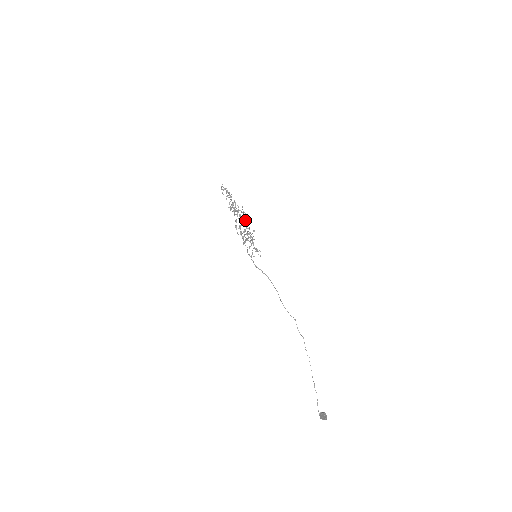
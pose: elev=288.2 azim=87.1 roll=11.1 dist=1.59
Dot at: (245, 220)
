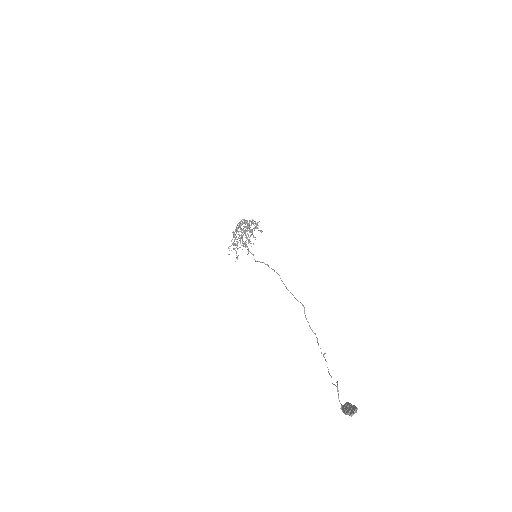
Dot at: occluded
